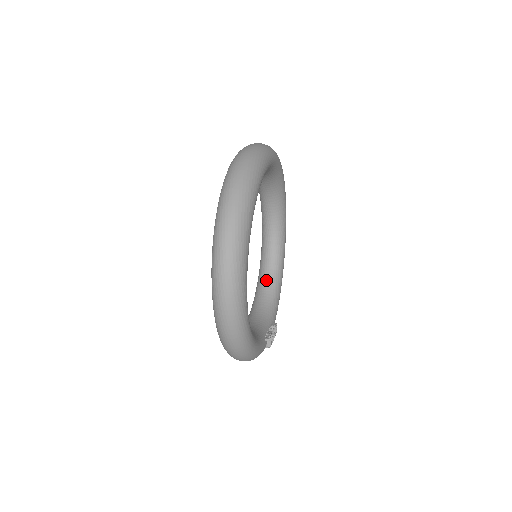
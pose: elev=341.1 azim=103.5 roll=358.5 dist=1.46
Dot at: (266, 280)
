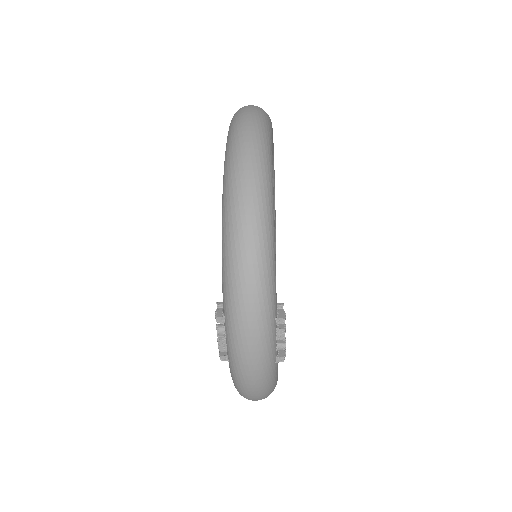
Dot at: occluded
